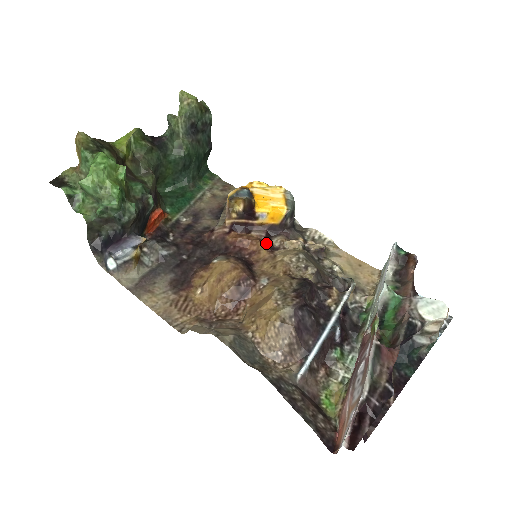
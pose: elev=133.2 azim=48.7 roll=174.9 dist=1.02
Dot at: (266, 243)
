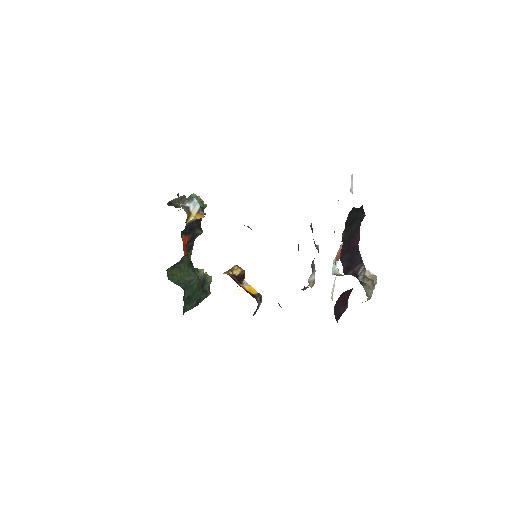
Dot at: occluded
